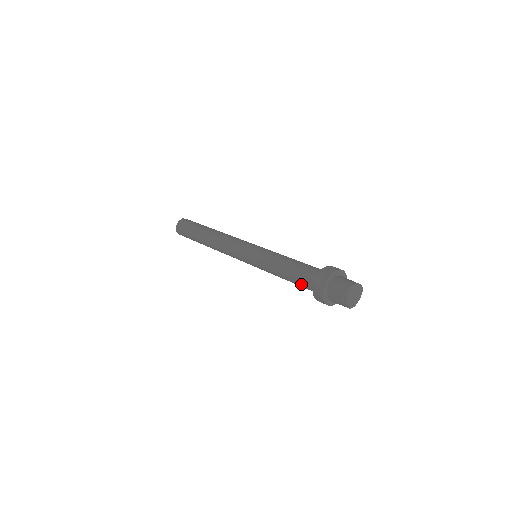
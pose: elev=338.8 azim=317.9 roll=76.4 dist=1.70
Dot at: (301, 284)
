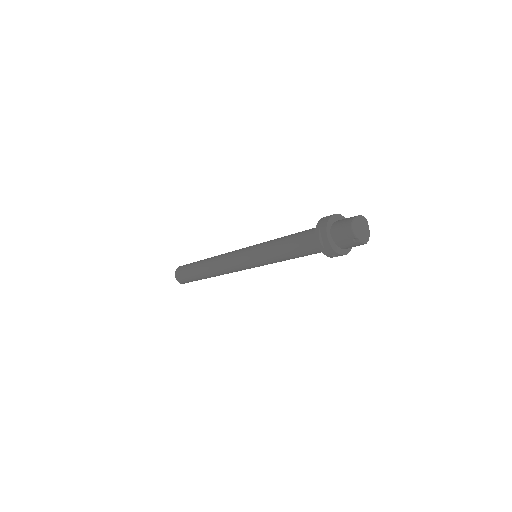
Dot at: (309, 253)
